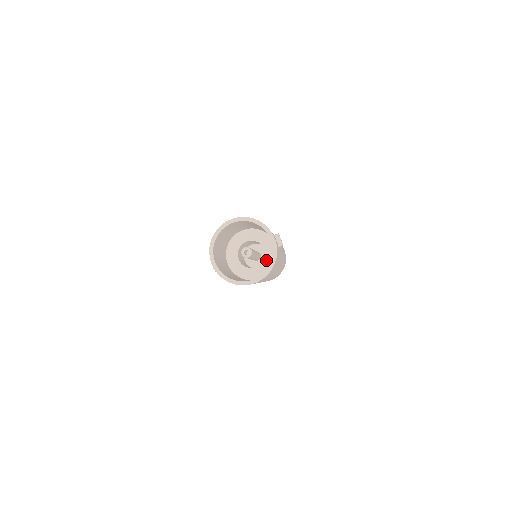
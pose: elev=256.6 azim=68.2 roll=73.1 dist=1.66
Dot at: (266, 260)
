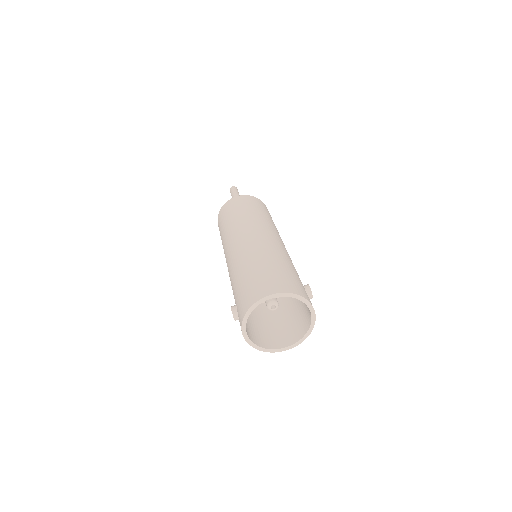
Dot at: occluded
